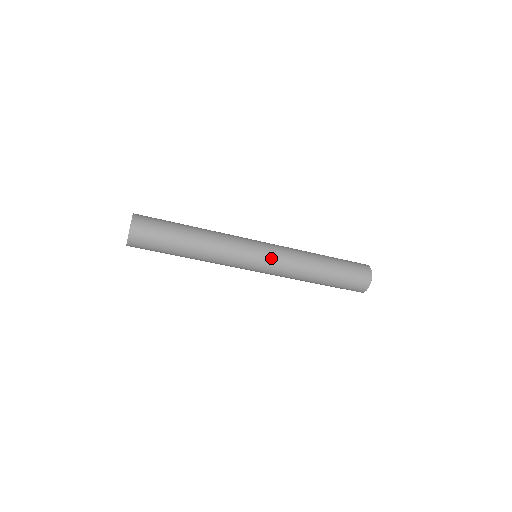
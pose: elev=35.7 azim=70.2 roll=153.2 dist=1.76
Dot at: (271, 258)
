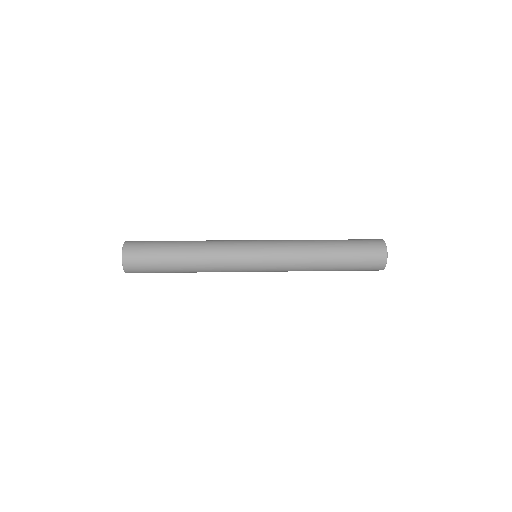
Dot at: (268, 271)
